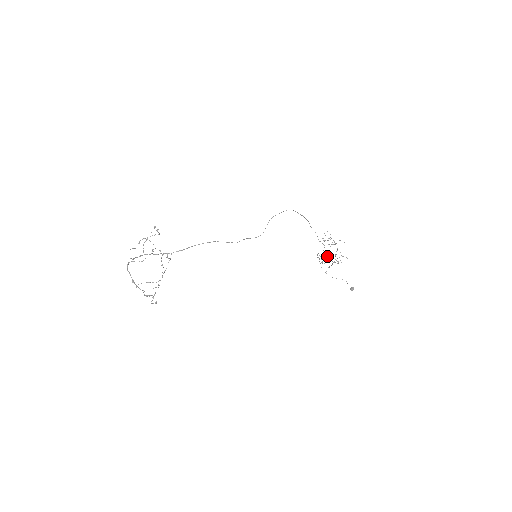
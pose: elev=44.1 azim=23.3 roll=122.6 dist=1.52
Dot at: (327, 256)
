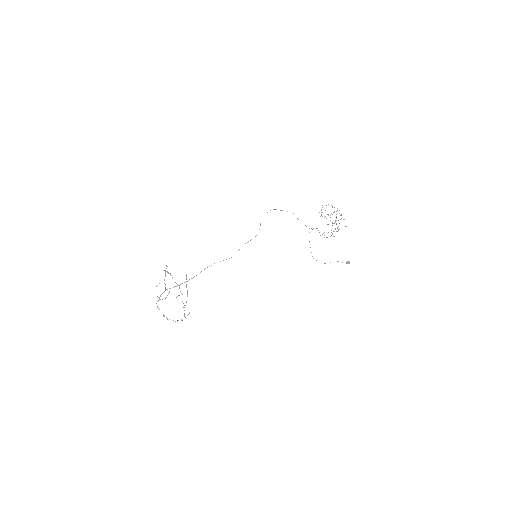
Dot at: occluded
